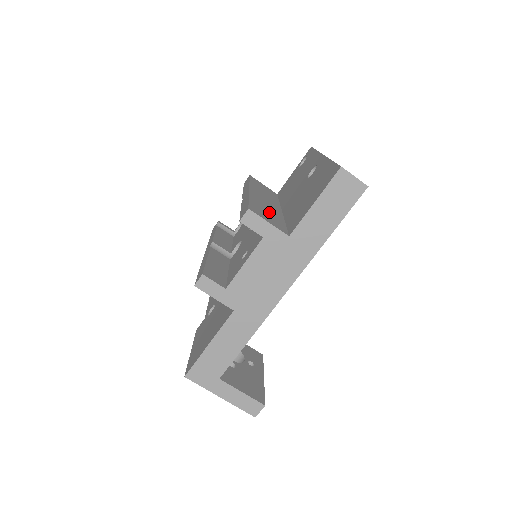
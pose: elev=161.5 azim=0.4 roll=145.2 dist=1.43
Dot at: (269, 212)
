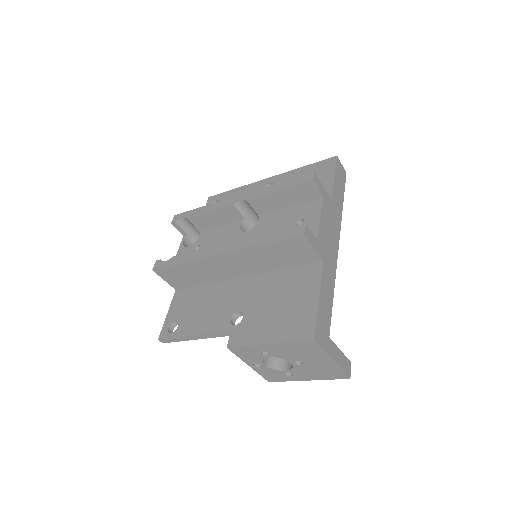
Dot at: occluded
